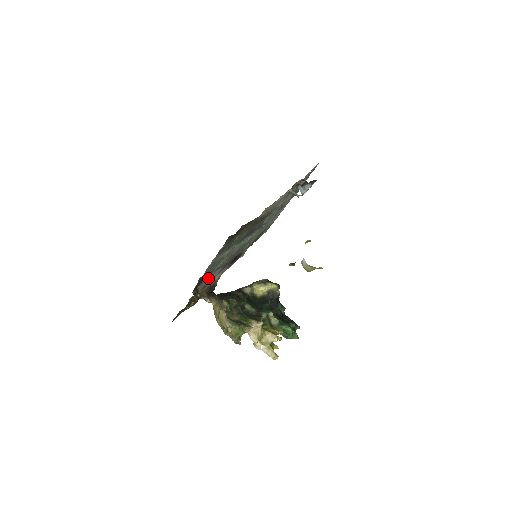
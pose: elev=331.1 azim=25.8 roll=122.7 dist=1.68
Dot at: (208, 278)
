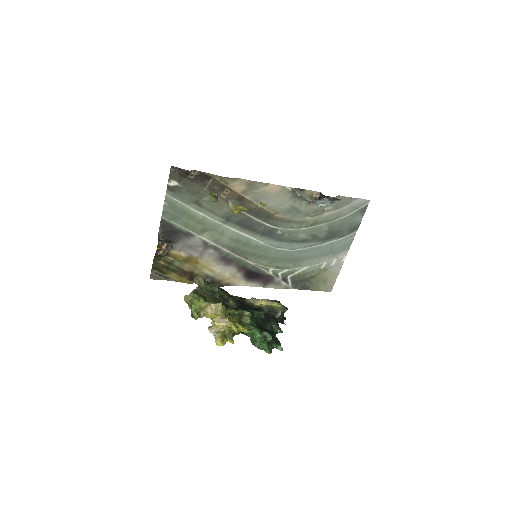
Dot at: (194, 250)
